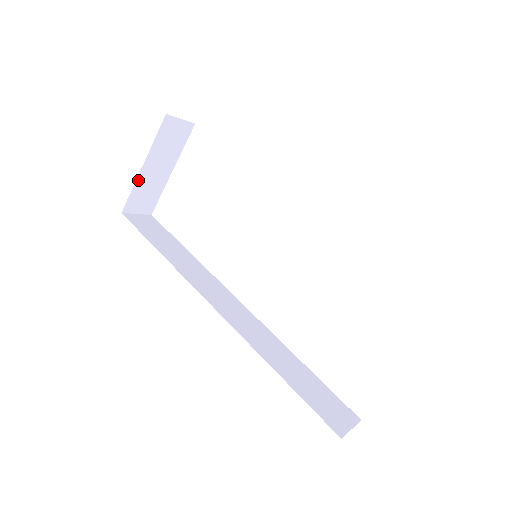
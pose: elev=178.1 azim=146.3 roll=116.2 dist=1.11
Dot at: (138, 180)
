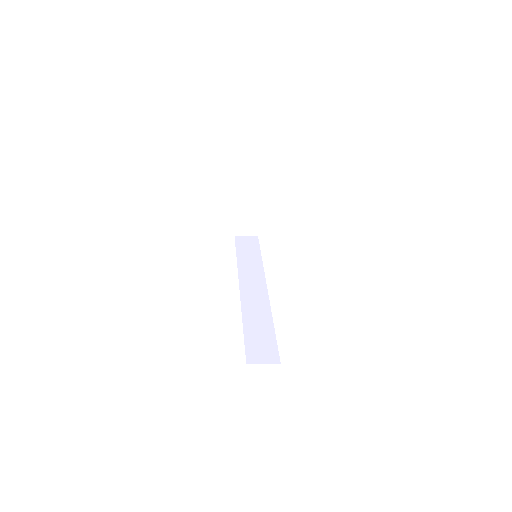
Dot at: (237, 216)
